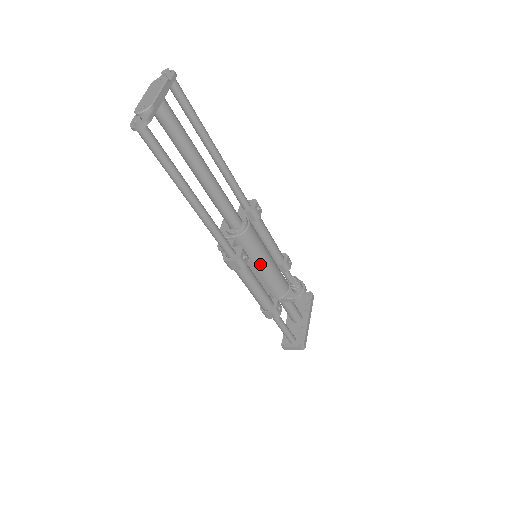
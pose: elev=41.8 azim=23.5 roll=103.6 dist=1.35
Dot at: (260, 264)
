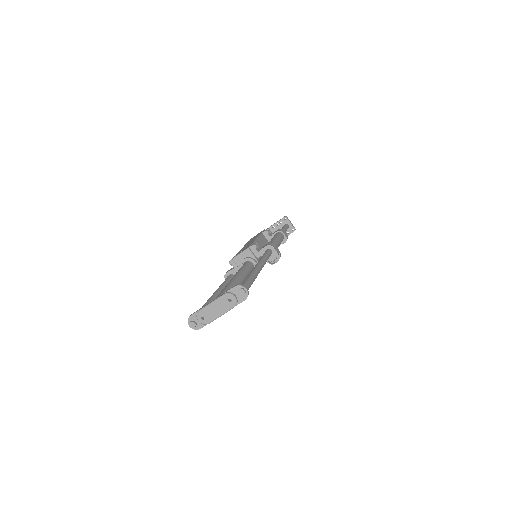
Dot at: occluded
